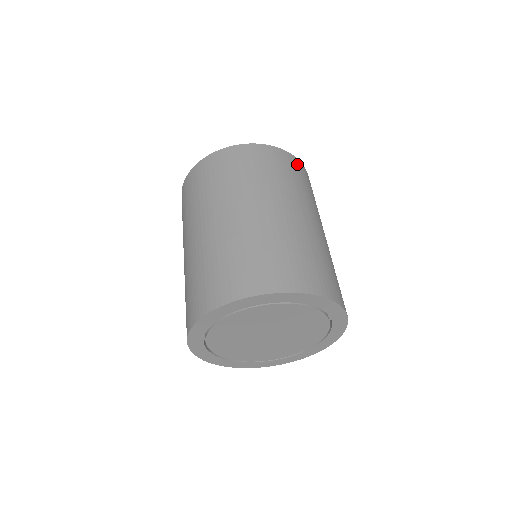
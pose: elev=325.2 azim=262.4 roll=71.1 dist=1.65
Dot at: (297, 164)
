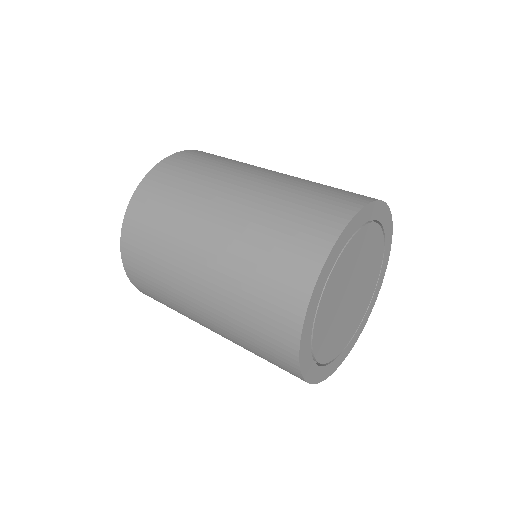
Dot at: occluded
